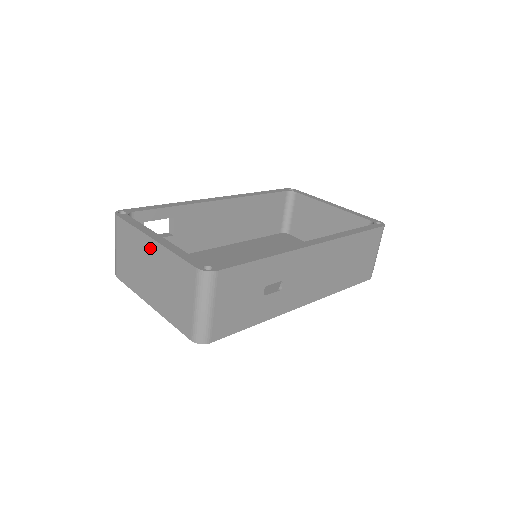
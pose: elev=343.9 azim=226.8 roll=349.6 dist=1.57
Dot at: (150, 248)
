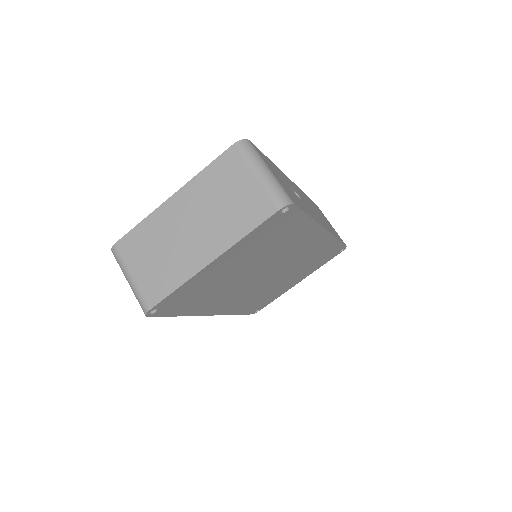
Dot at: (175, 207)
